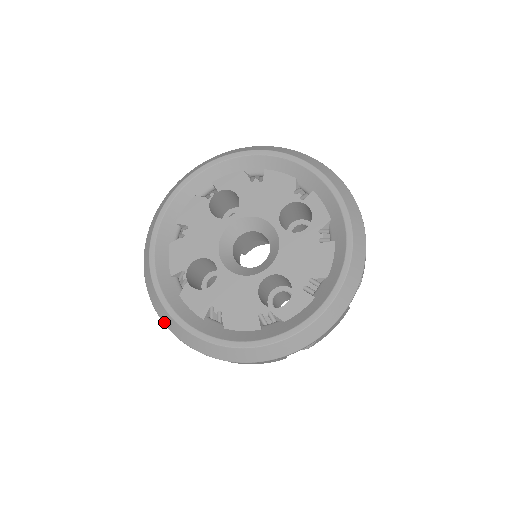
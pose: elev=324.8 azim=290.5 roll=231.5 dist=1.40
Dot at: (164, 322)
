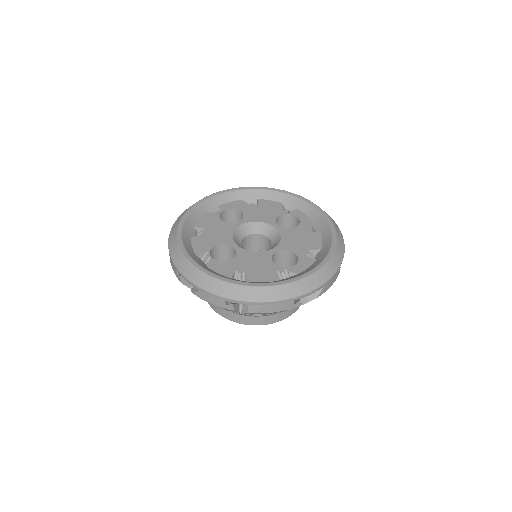
Dot at: (196, 283)
